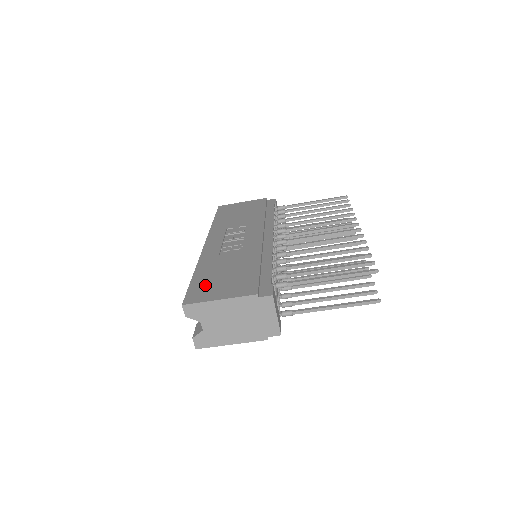
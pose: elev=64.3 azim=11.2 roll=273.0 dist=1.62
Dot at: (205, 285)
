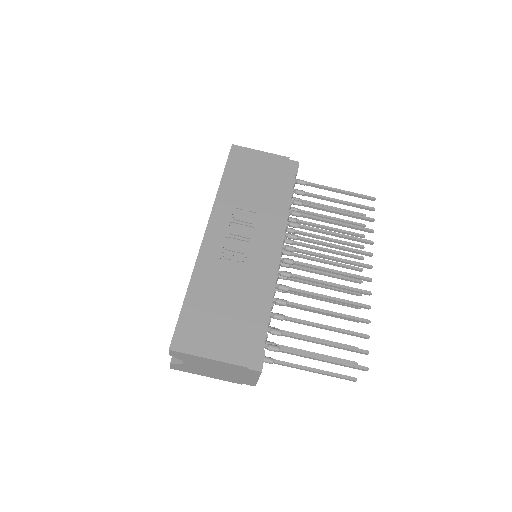
Dot at: (197, 322)
